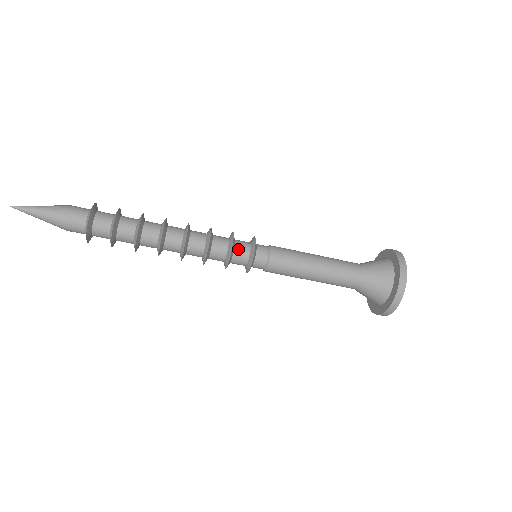
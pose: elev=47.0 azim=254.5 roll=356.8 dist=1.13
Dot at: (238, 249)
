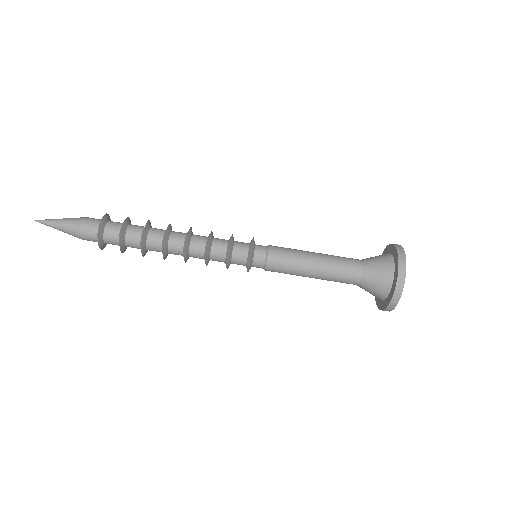
Dot at: (236, 250)
